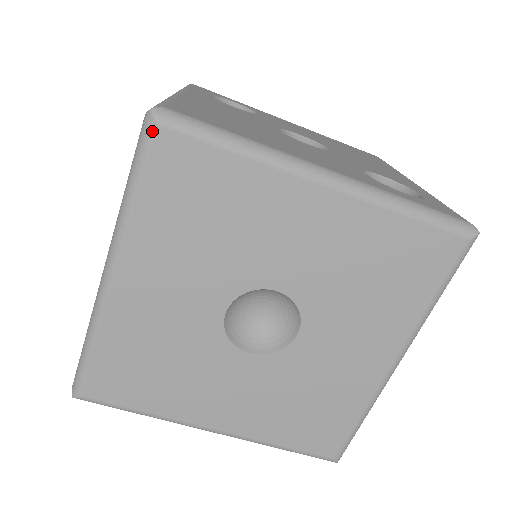
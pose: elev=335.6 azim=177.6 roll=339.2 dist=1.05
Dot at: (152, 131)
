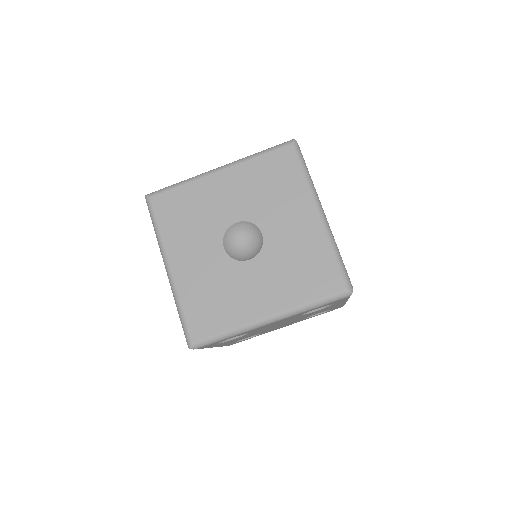
Dot at: (149, 201)
